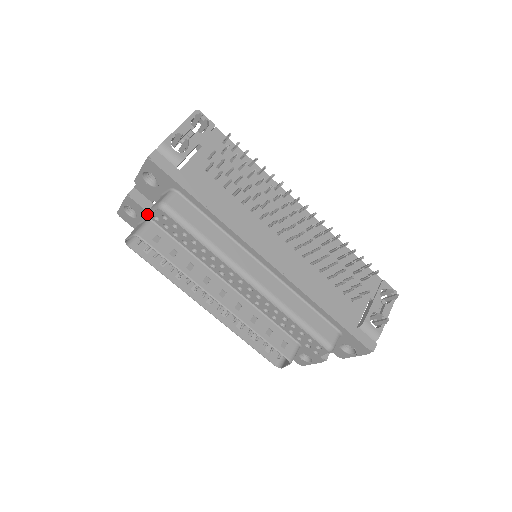
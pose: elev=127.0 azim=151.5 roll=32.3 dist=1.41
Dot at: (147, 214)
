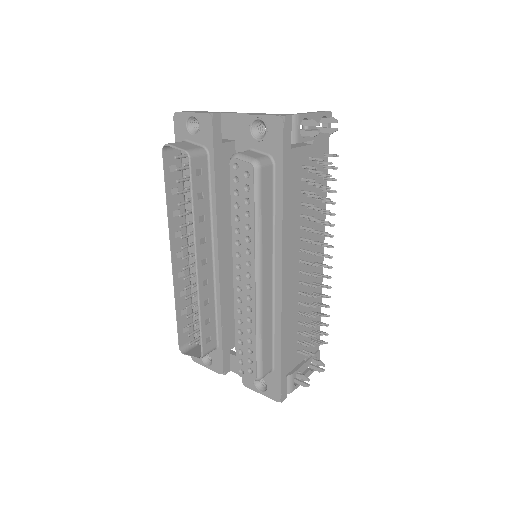
Dot at: (210, 144)
